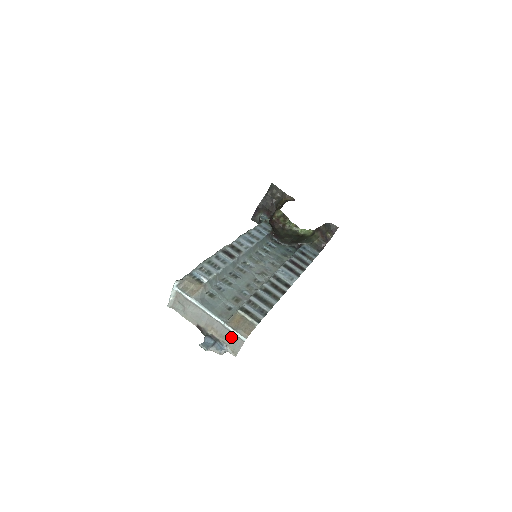
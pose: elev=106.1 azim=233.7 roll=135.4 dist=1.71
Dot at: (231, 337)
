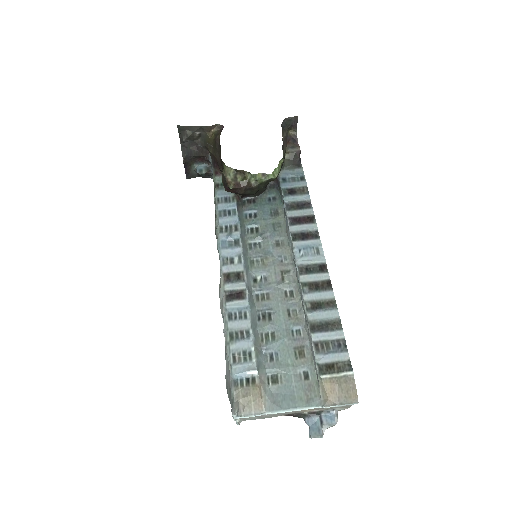
Dot at: occluded
